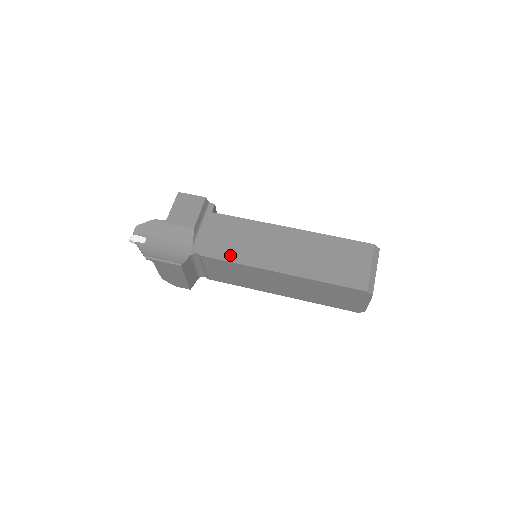
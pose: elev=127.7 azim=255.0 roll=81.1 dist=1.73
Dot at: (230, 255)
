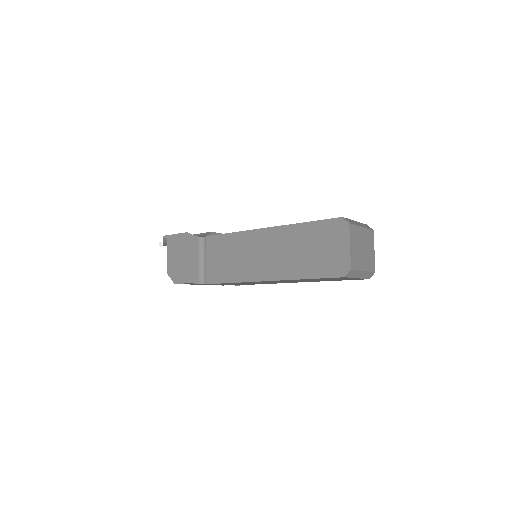
Dot at: occluded
